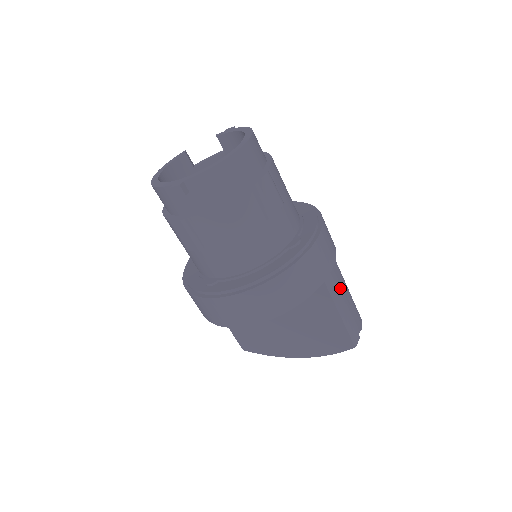
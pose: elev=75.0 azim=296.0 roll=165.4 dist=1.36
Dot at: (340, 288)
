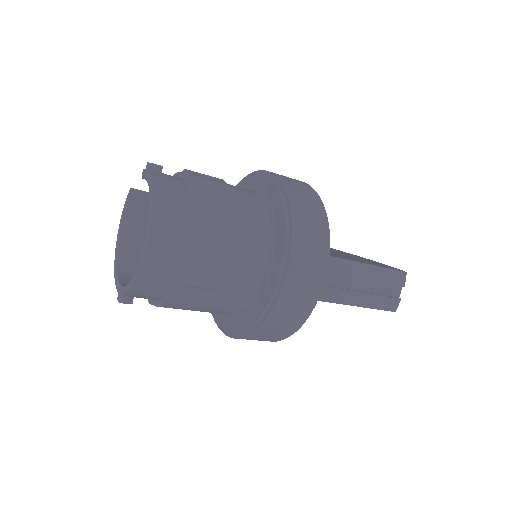
Dot at: (350, 281)
